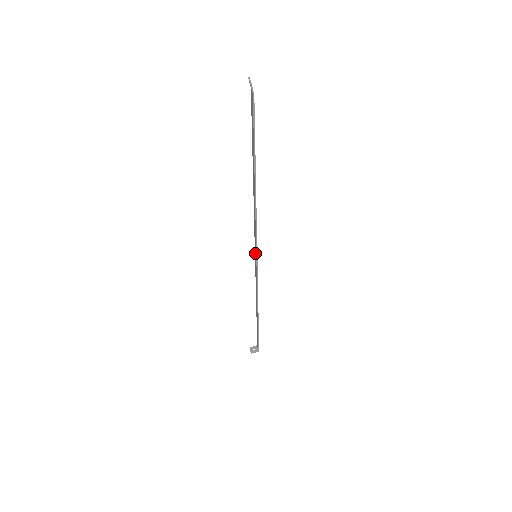
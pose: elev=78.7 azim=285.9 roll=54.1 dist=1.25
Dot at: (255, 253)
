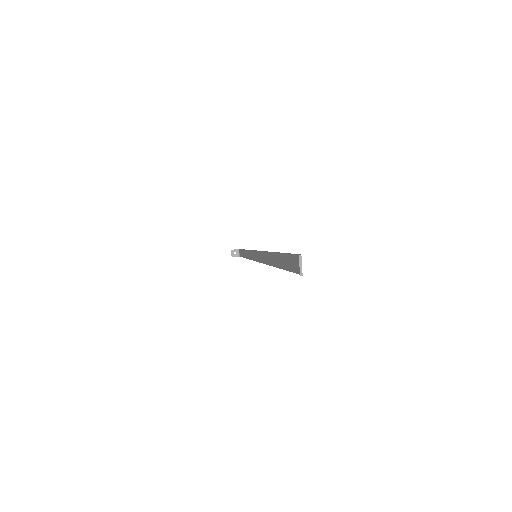
Dot at: (255, 255)
